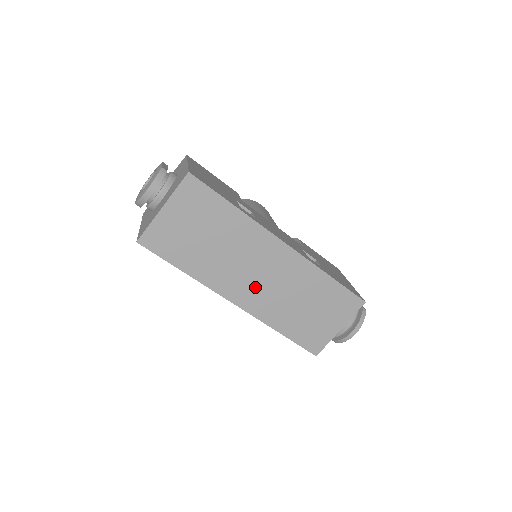
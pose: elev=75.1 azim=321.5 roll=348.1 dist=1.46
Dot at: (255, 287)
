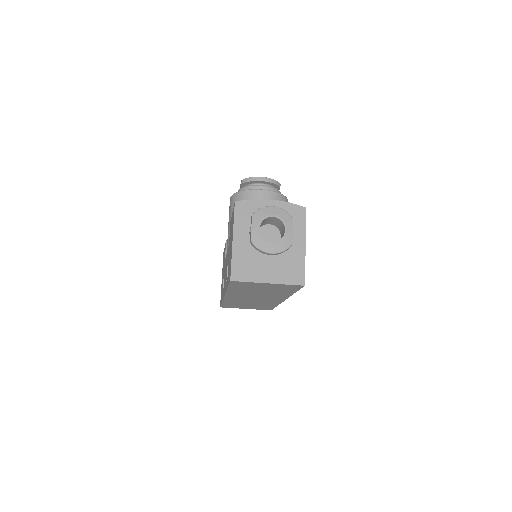
Dot at: (244, 298)
